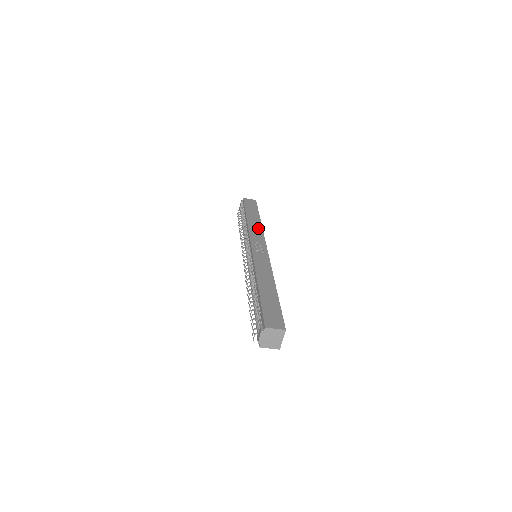
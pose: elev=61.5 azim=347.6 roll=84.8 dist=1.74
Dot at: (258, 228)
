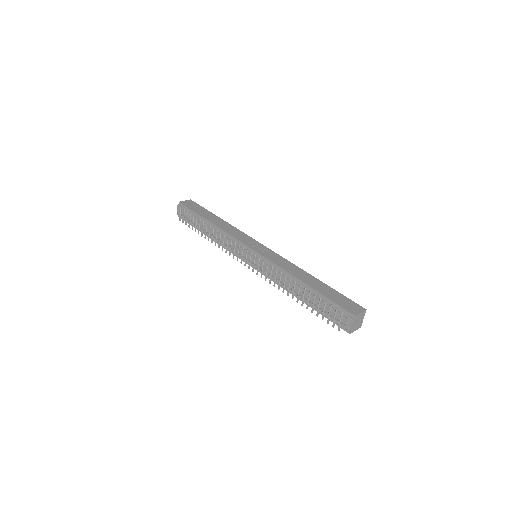
Dot at: (232, 228)
